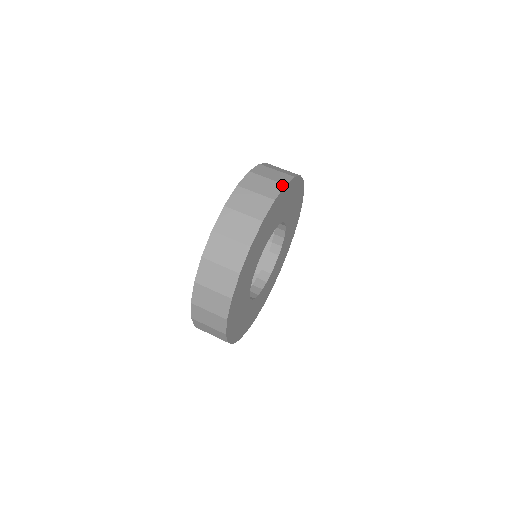
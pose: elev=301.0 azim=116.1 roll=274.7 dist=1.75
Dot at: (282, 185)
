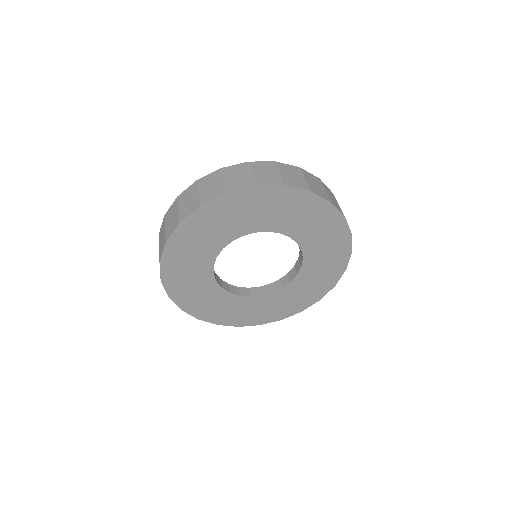
Dot at: (253, 185)
